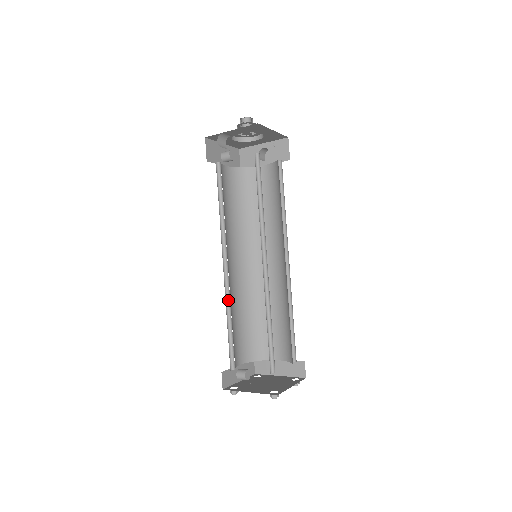
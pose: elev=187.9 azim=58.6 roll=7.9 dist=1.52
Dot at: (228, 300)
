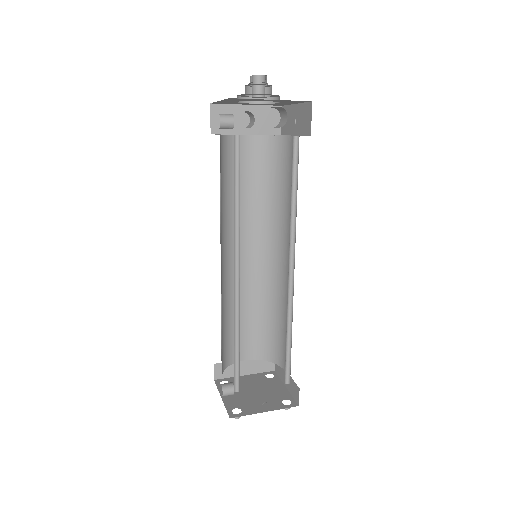
Dot at: (235, 315)
